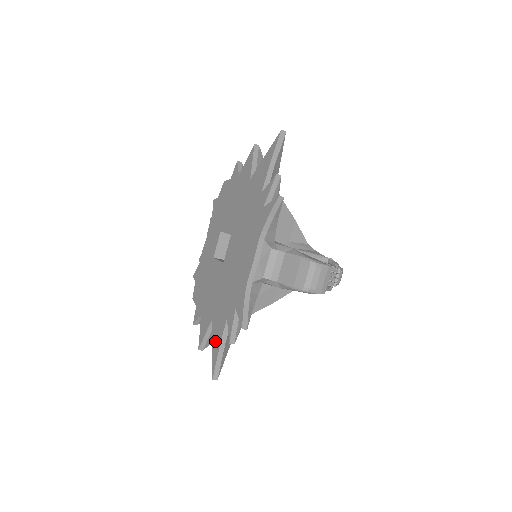
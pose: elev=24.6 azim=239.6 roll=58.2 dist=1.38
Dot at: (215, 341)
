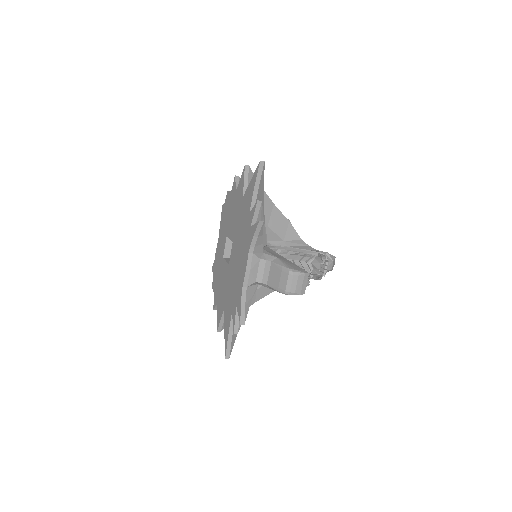
Dot at: (226, 328)
